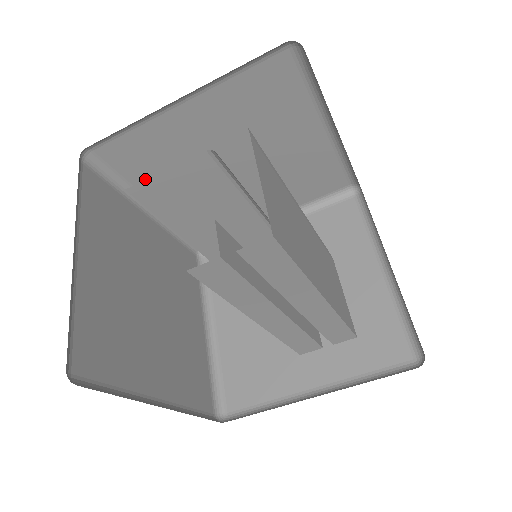
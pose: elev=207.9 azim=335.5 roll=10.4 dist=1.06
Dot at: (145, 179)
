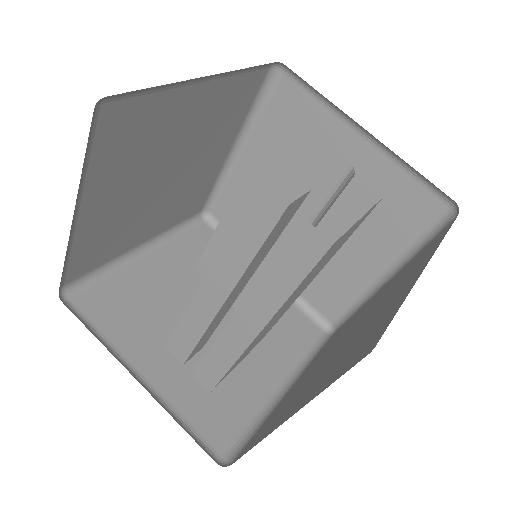
Dot at: occluded
